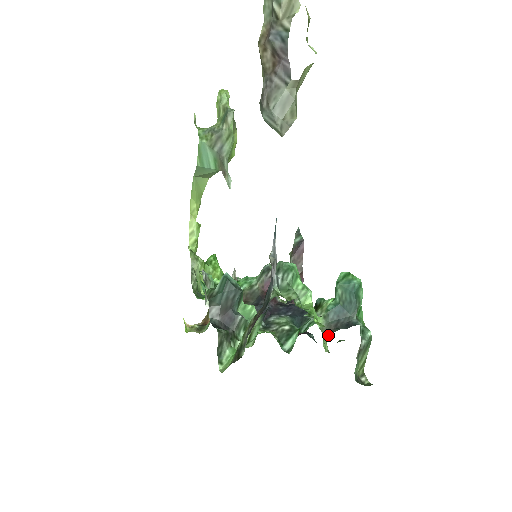
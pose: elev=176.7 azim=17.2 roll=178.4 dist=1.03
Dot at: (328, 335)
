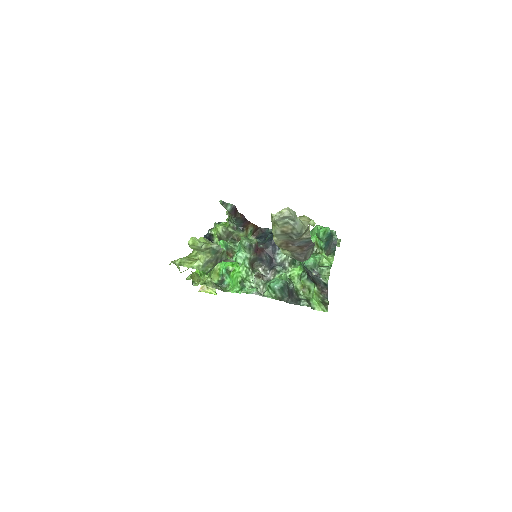
Dot at: occluded
